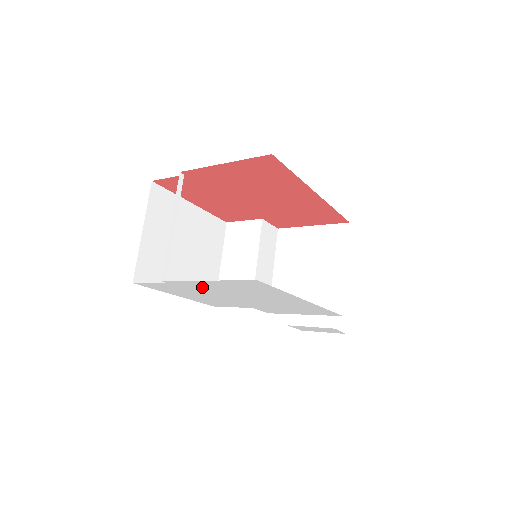
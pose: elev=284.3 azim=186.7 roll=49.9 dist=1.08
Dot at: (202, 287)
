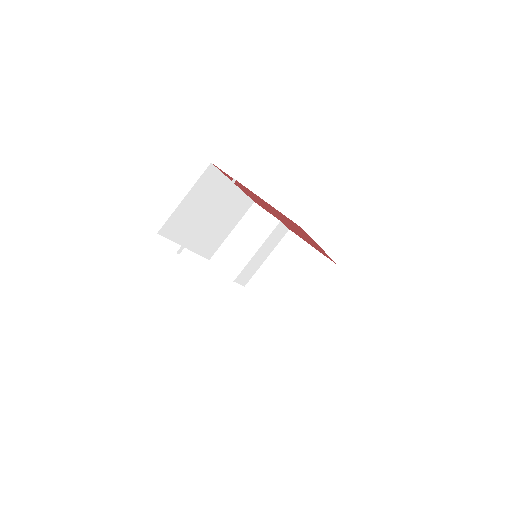
Dot at: occluded
